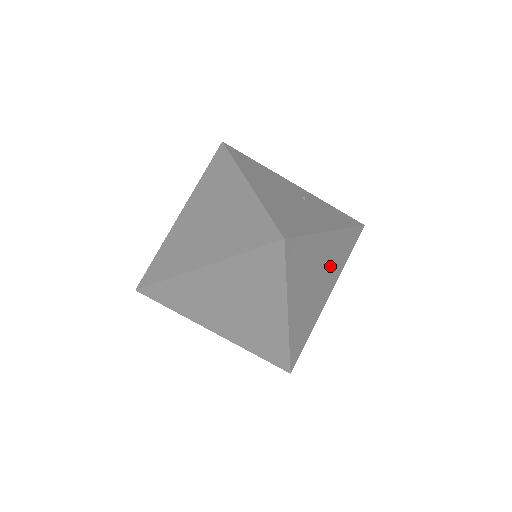
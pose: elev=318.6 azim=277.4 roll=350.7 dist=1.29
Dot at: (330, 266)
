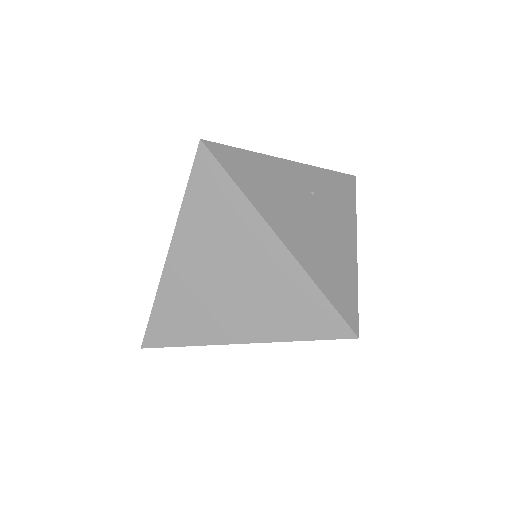
Dot at: occluded
